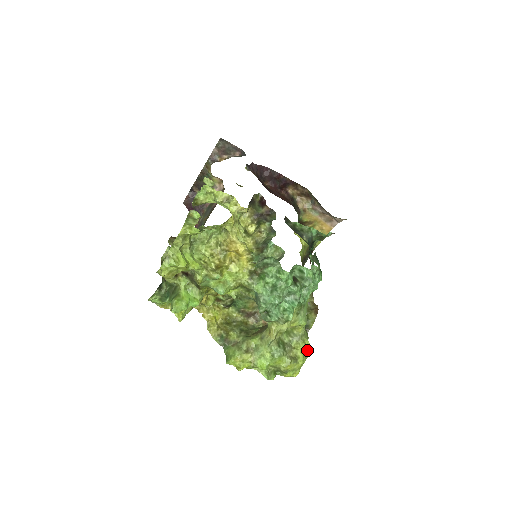
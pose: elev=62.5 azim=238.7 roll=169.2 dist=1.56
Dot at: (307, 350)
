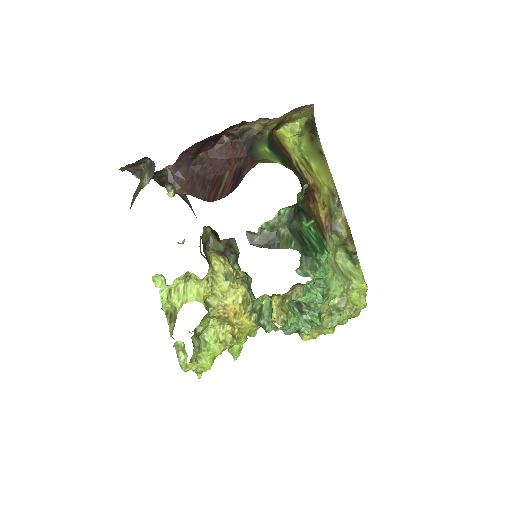
Dot at: (361, 290)
